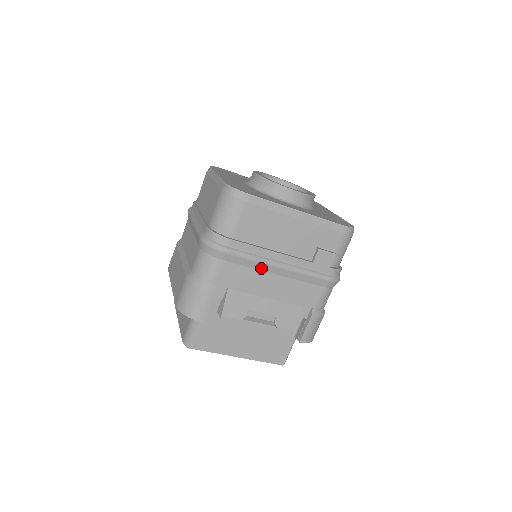
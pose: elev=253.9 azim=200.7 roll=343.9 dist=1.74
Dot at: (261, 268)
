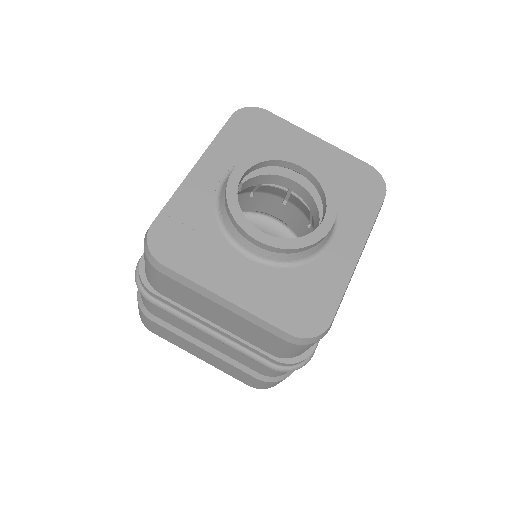
Dot at: occluded
